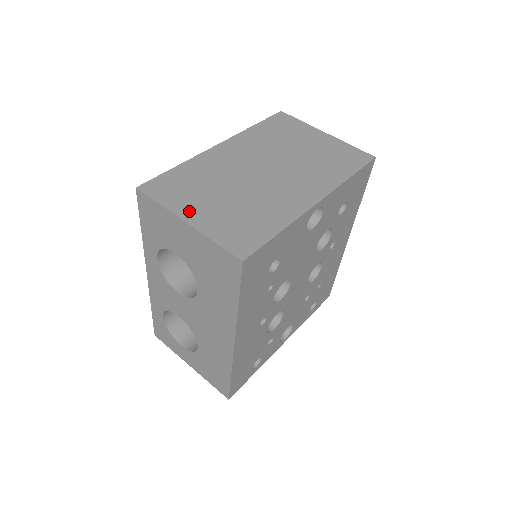
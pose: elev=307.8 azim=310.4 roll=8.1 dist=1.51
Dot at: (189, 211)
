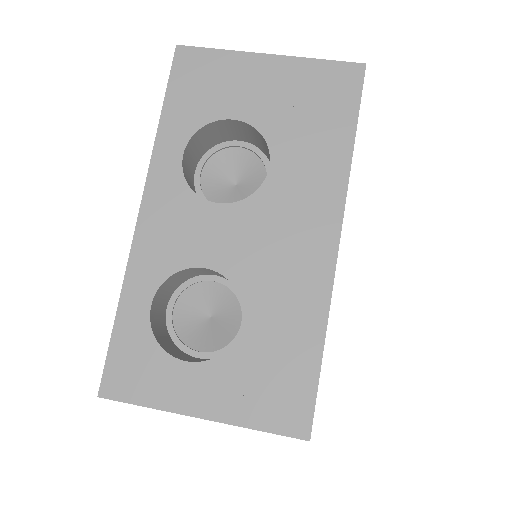
Dot at: occluded
